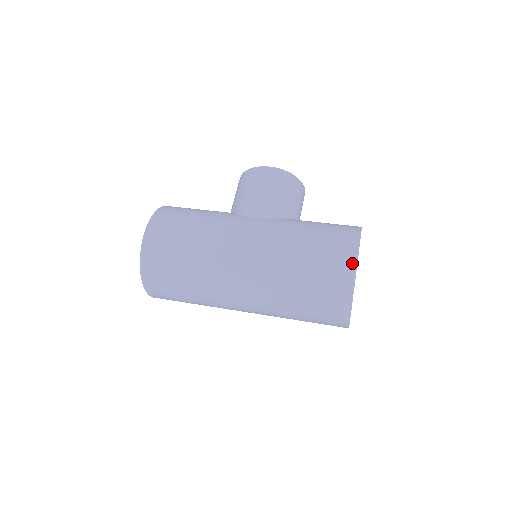
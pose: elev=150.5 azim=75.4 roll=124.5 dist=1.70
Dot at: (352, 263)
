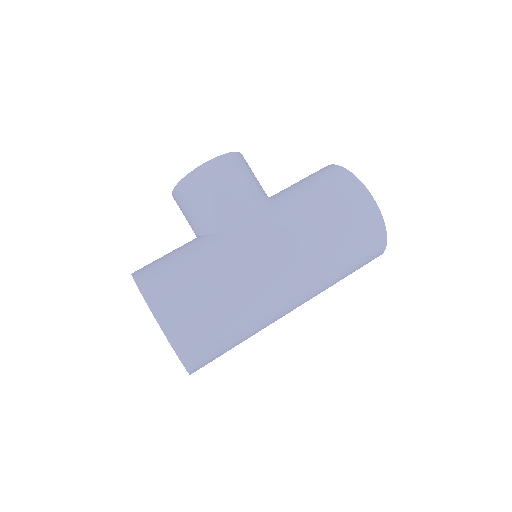
Dot at: (373, 207)
